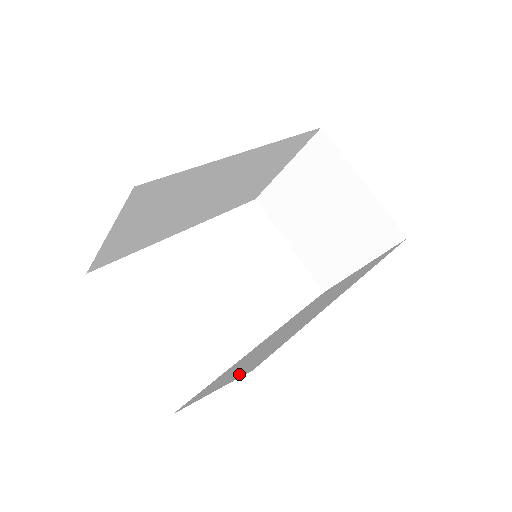
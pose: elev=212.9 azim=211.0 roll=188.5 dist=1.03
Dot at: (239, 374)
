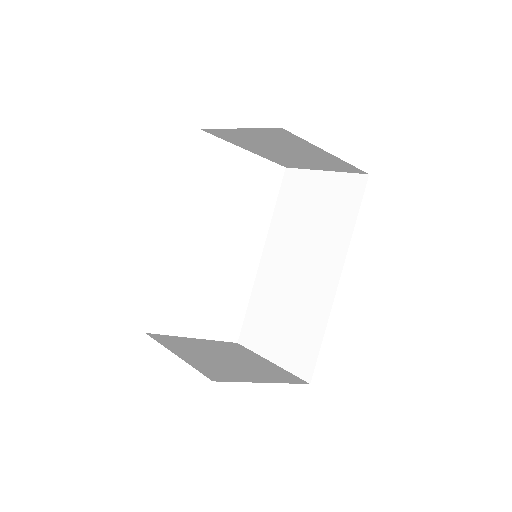
Dot at: (292, 364)
